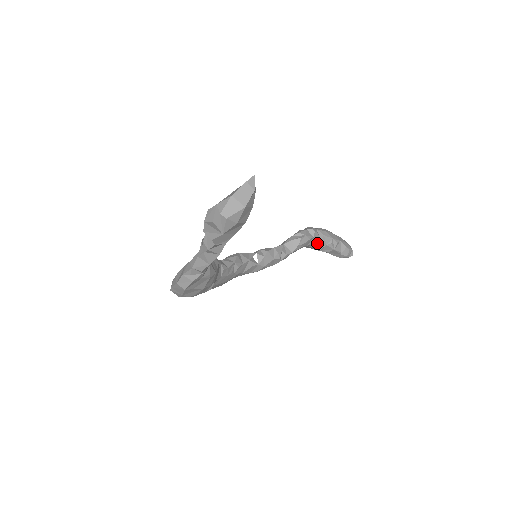
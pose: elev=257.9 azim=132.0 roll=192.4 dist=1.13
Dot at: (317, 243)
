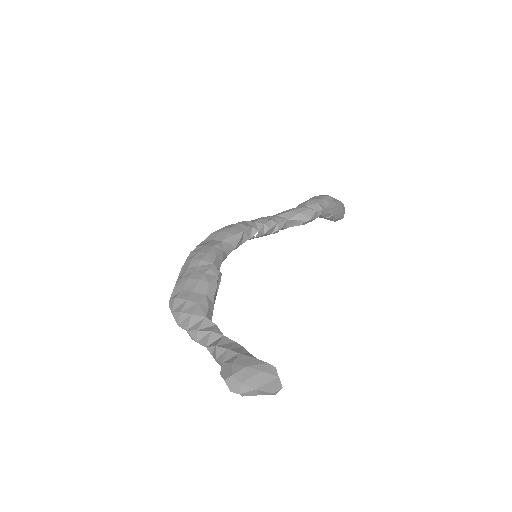
Dot at: occluded
